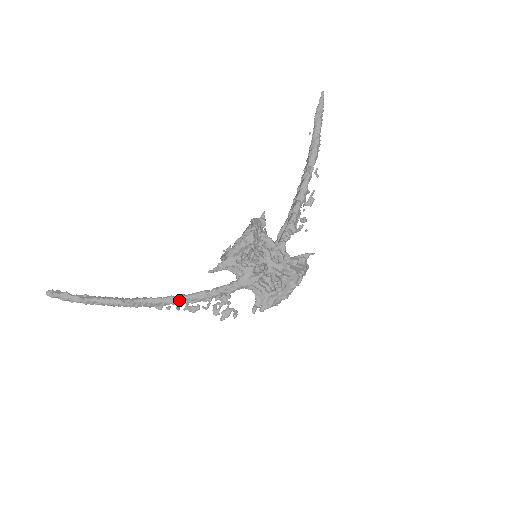
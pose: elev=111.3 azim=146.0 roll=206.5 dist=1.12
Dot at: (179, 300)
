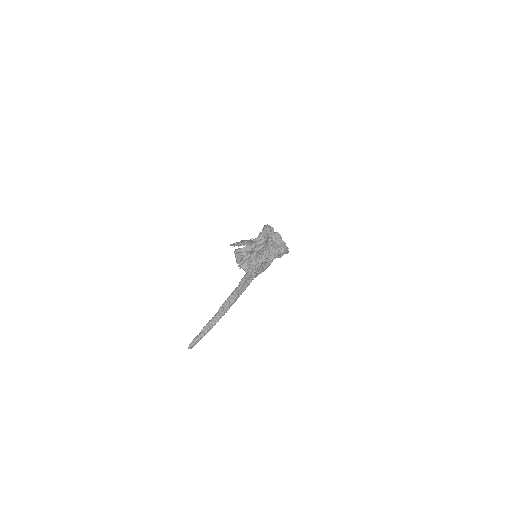
Dot at: (240, 285)
